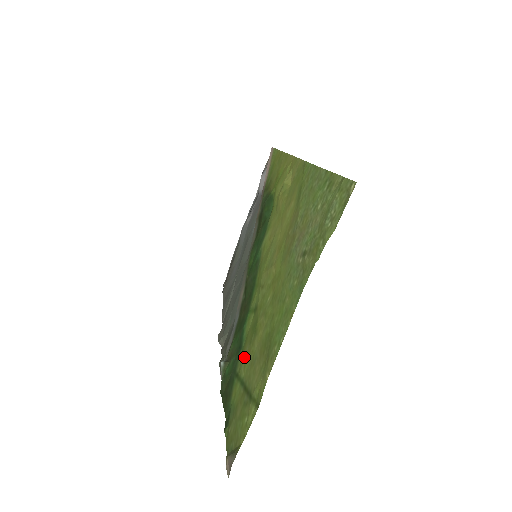
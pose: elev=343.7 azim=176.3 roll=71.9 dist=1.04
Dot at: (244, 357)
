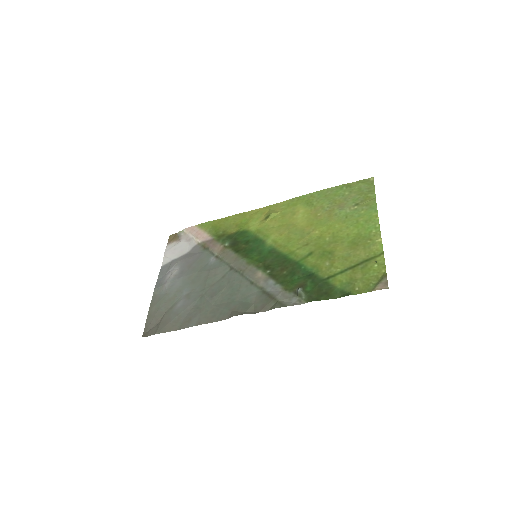
Dot at: (329, 267)
